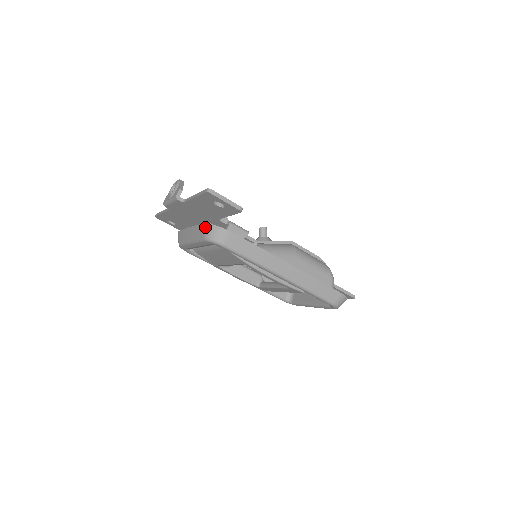
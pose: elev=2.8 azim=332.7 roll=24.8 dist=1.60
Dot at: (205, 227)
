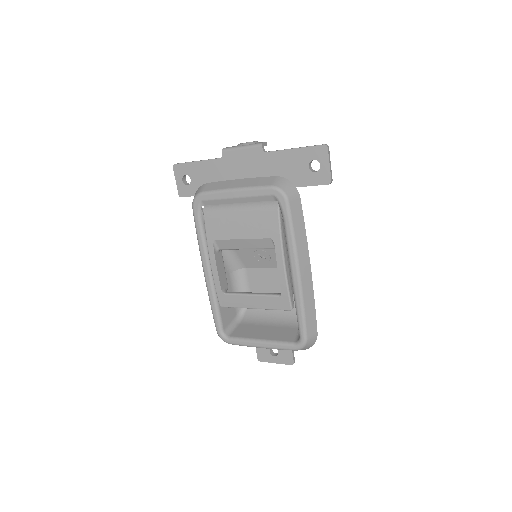
Dot at: (278, 178)
